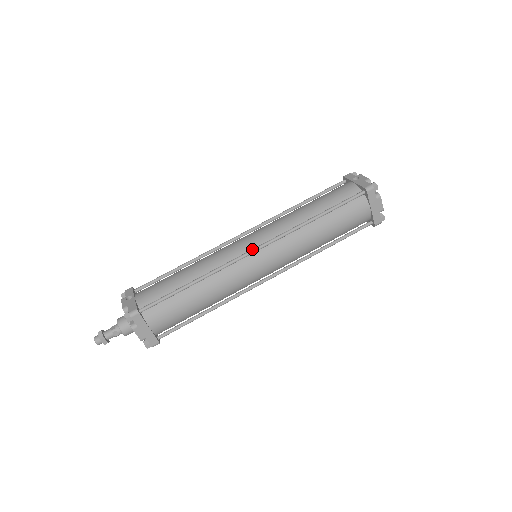
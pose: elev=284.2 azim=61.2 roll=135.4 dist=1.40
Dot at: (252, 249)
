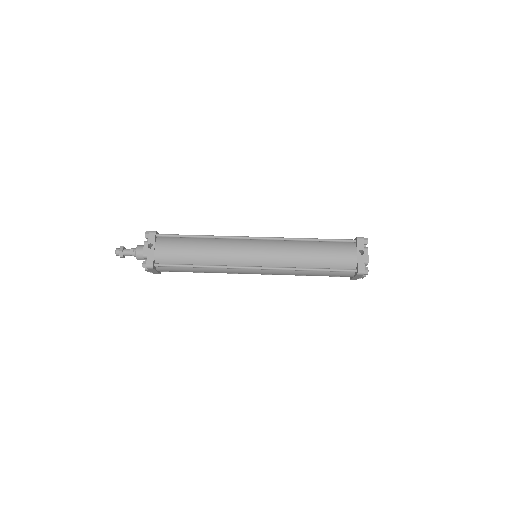
Dot at: (253, 267)
